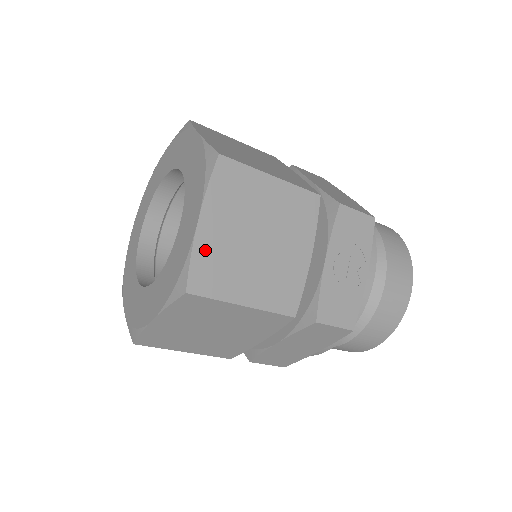
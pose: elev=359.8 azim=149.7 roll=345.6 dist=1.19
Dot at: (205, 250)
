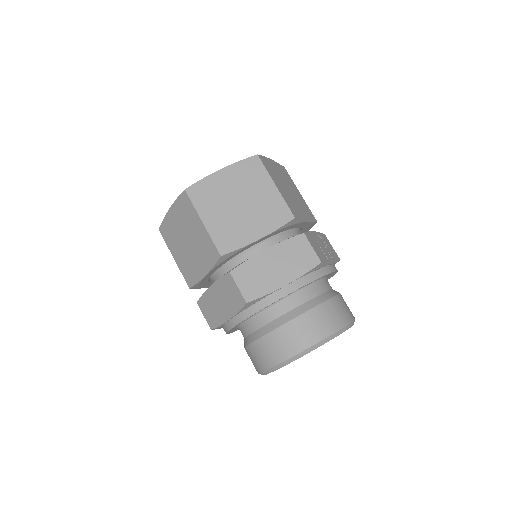
Dot at: (269, 163)
